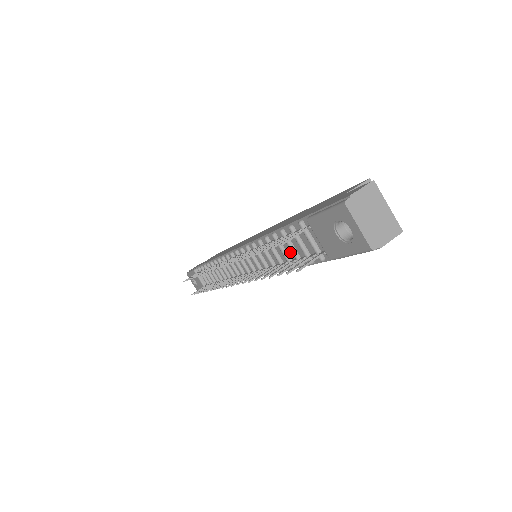
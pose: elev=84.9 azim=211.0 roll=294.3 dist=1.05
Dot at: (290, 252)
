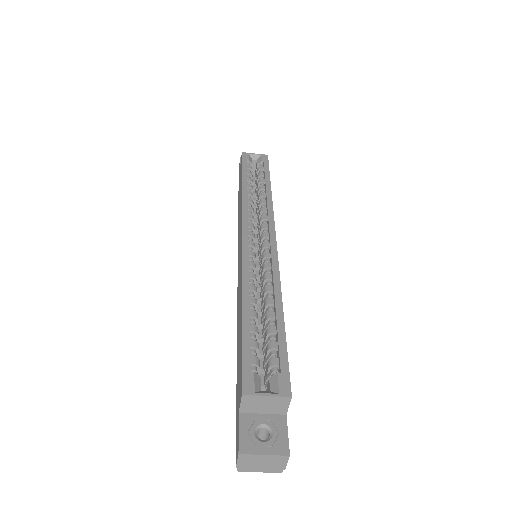
Dot at: occluded
